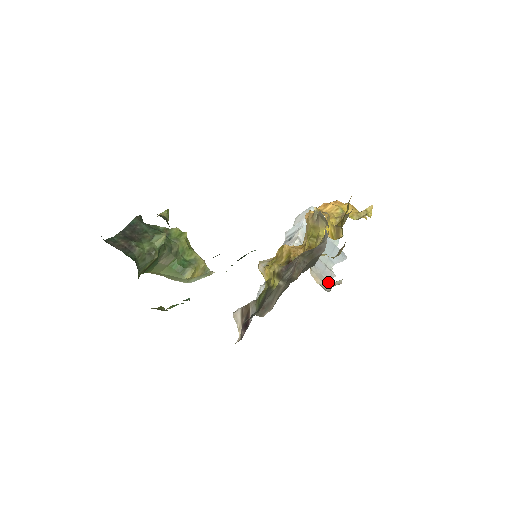
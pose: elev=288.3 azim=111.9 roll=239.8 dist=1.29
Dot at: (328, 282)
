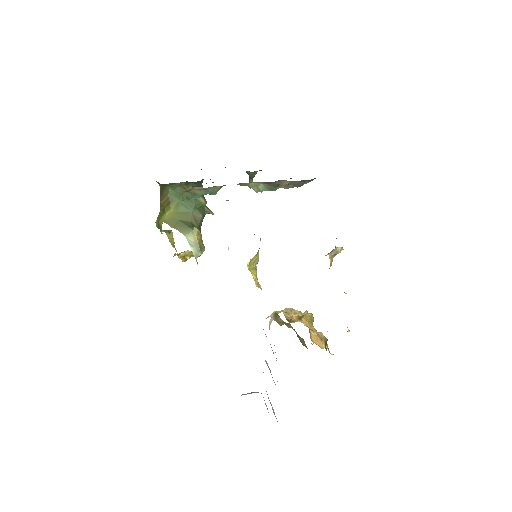
Dot at: occluded
